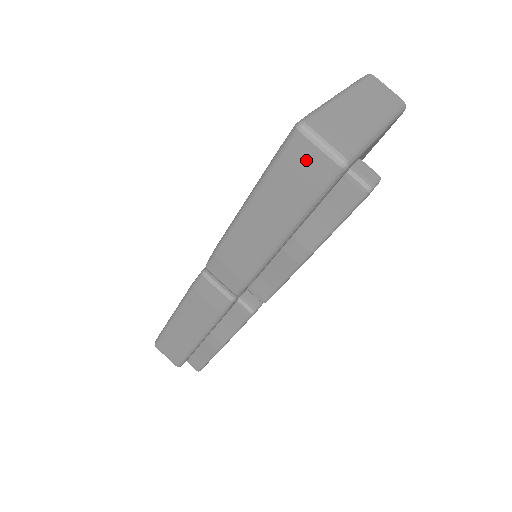
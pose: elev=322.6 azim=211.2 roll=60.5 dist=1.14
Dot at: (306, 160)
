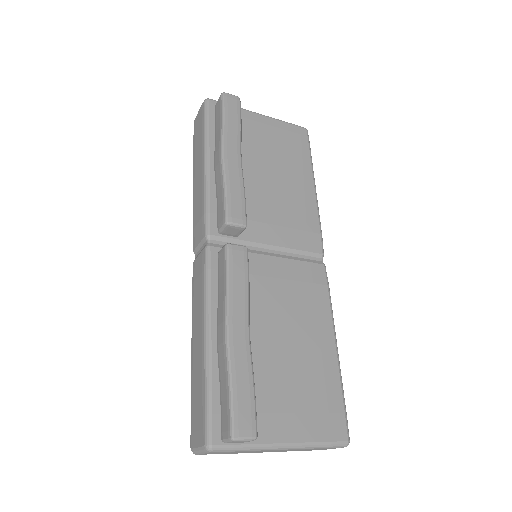
Dot at: (198, 121)
